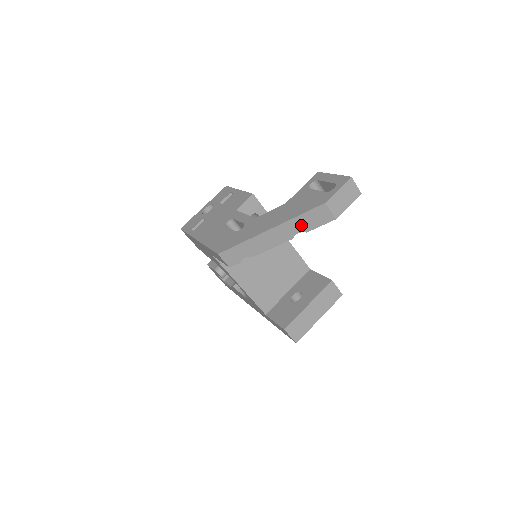
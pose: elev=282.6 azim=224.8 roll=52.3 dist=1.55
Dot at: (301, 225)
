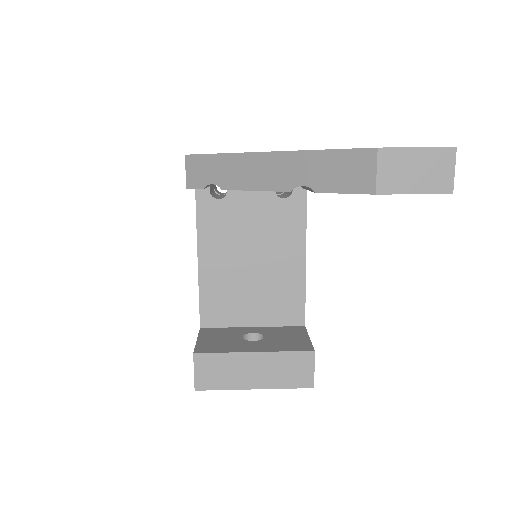
Dot at: (316, 172)
